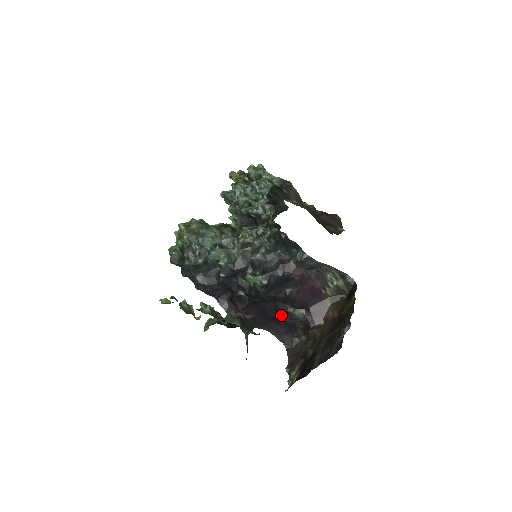
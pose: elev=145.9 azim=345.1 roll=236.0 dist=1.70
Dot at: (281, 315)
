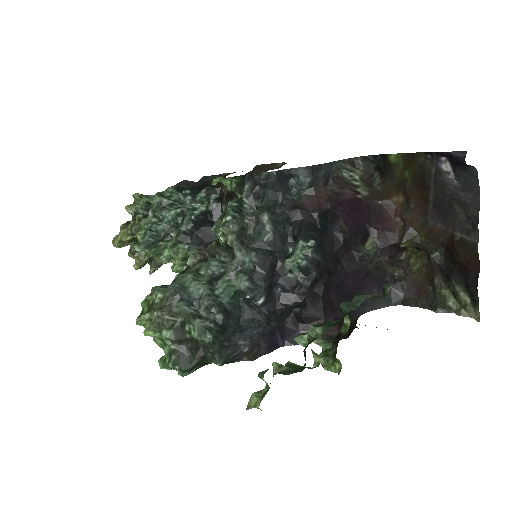
Dot at: (360, 270)
